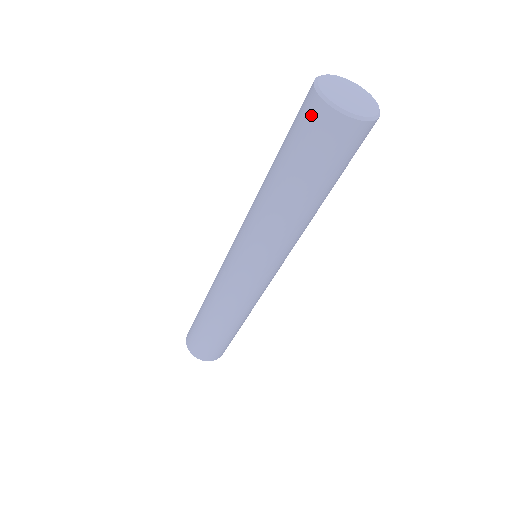
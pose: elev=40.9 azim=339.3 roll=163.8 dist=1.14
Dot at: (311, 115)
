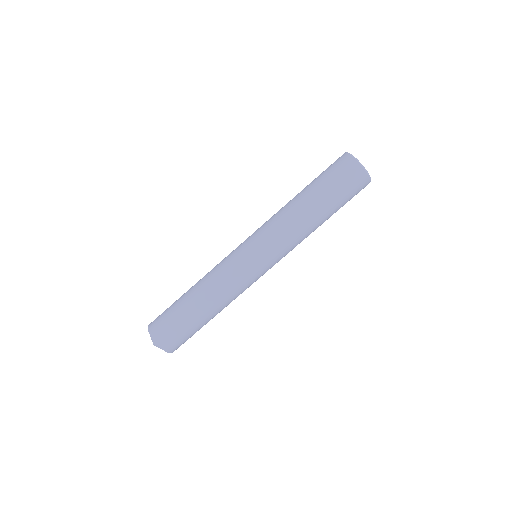
Dot at: (353, 173)
